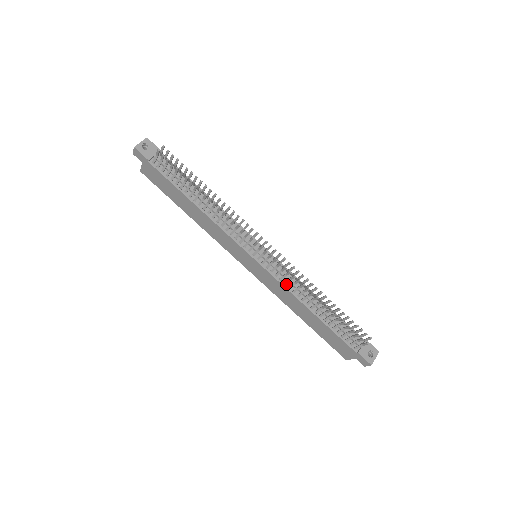
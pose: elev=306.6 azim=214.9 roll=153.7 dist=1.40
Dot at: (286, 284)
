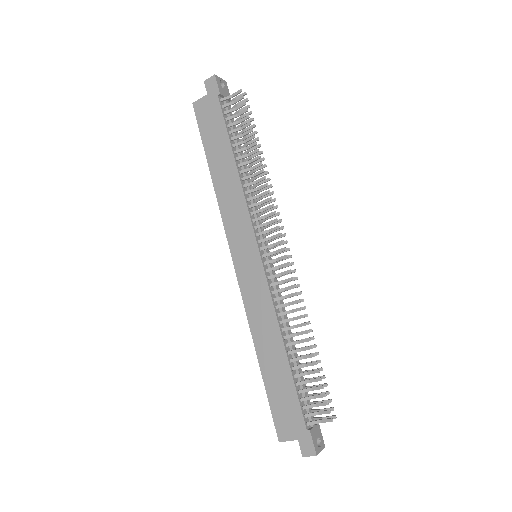
Dot at: (275, 301)
